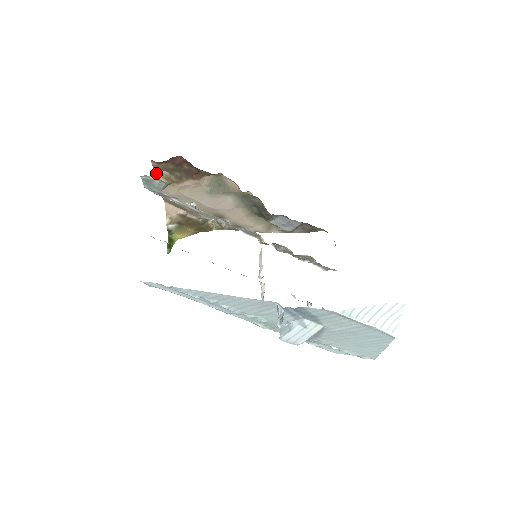
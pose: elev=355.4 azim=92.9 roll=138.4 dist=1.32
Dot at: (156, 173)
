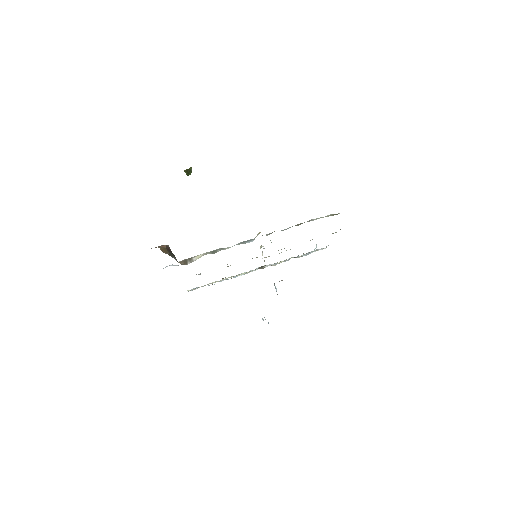
Dot at: occluded
